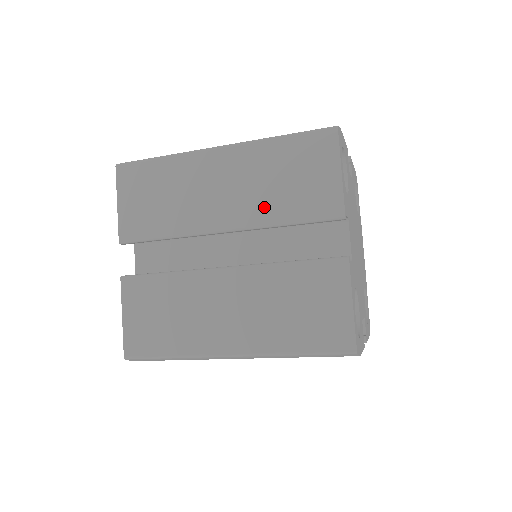
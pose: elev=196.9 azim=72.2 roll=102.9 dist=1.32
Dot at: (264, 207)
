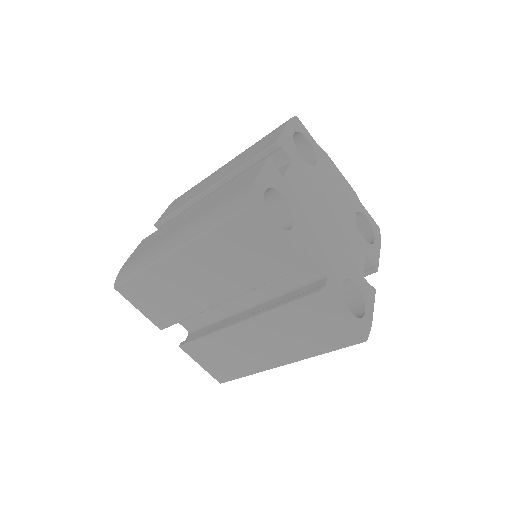
Dot at: (237, 280)
